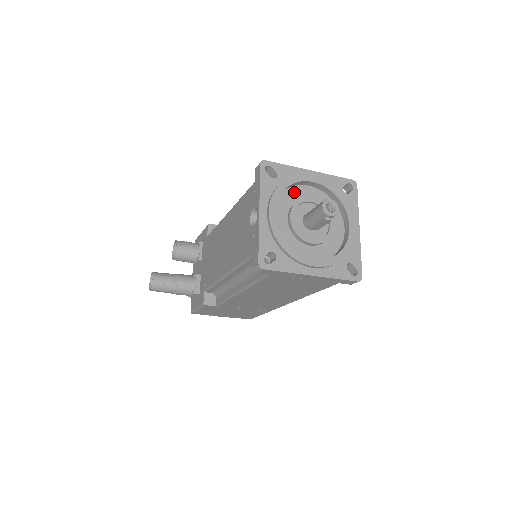
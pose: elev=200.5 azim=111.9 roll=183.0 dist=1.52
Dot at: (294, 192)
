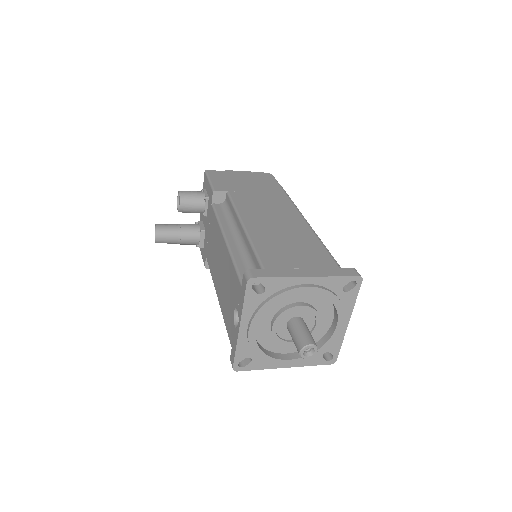
Dot at: occluded
